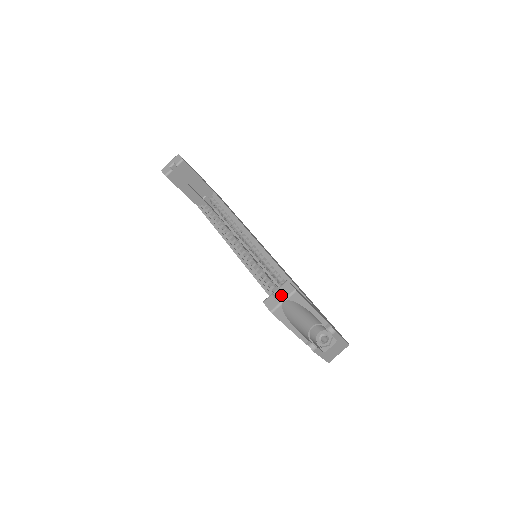
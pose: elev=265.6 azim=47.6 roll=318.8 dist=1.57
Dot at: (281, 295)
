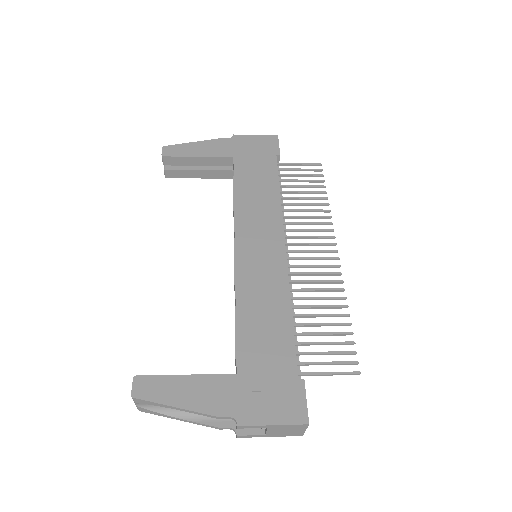
Dot at: occluded
